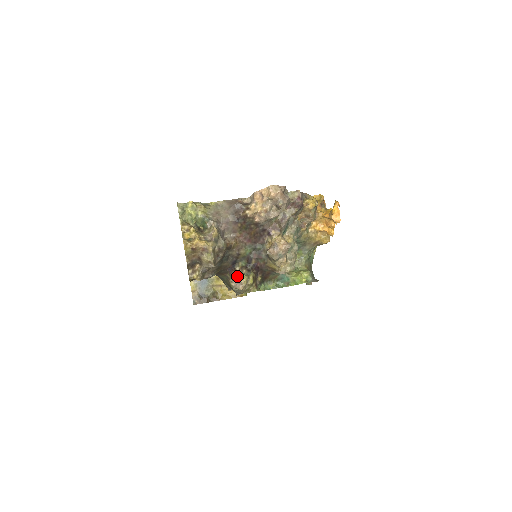
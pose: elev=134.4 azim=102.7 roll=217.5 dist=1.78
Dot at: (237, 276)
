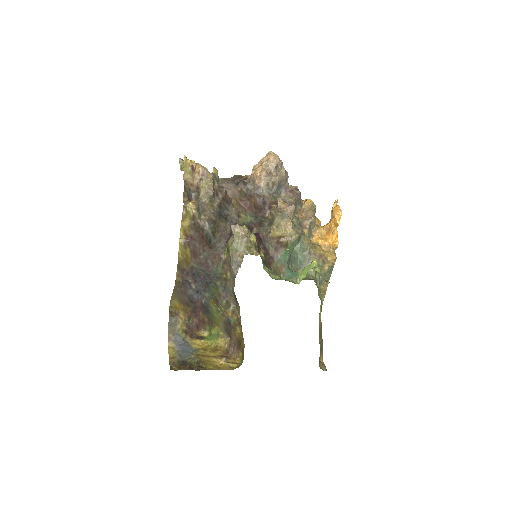
Dot at: occluded
